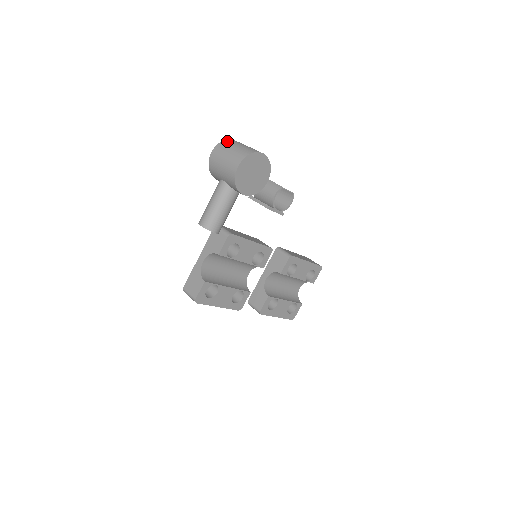
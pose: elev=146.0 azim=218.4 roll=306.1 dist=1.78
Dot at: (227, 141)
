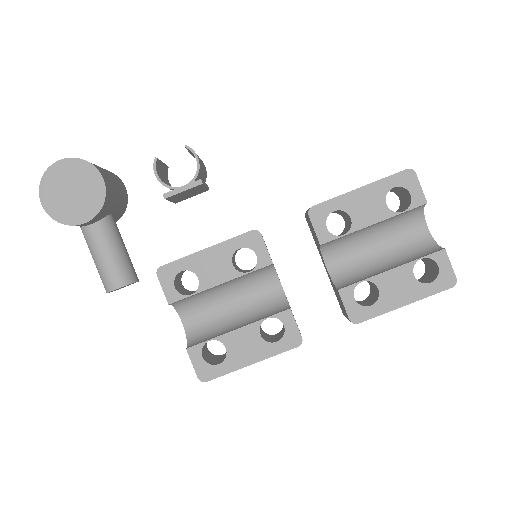
Dot at: occluded
